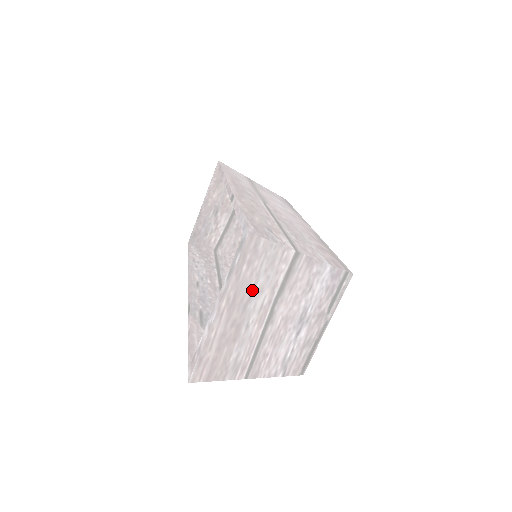
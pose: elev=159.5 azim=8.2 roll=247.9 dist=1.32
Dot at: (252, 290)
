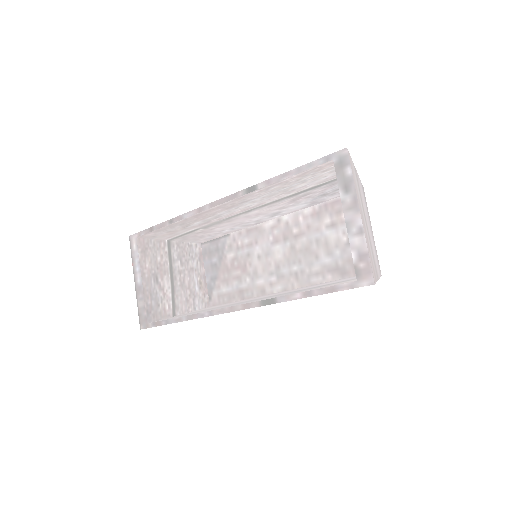
Dot at: (359, 196)
